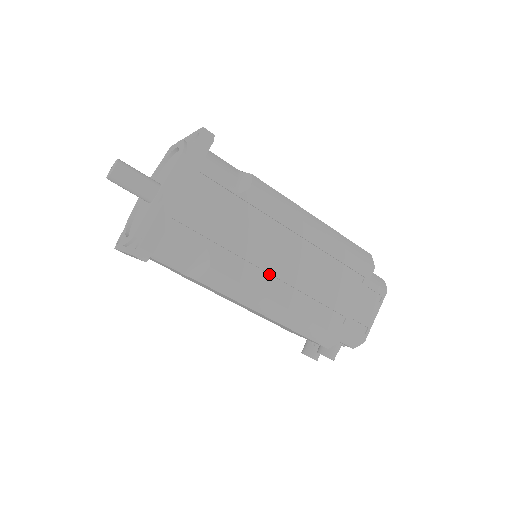
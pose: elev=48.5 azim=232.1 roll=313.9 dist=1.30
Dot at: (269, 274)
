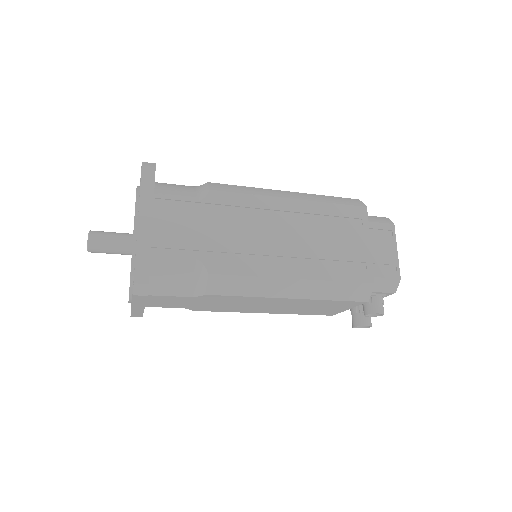
Dot at: (268, 256)
